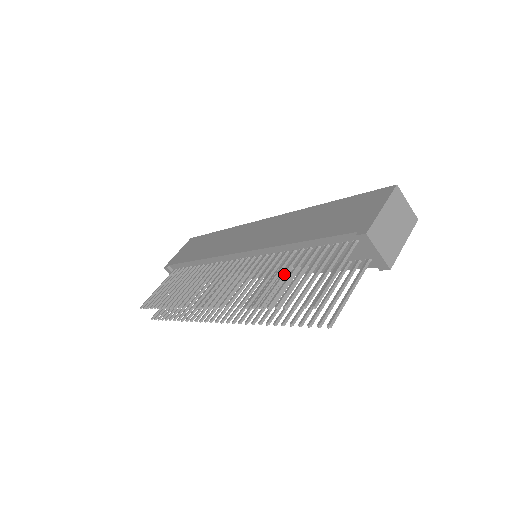
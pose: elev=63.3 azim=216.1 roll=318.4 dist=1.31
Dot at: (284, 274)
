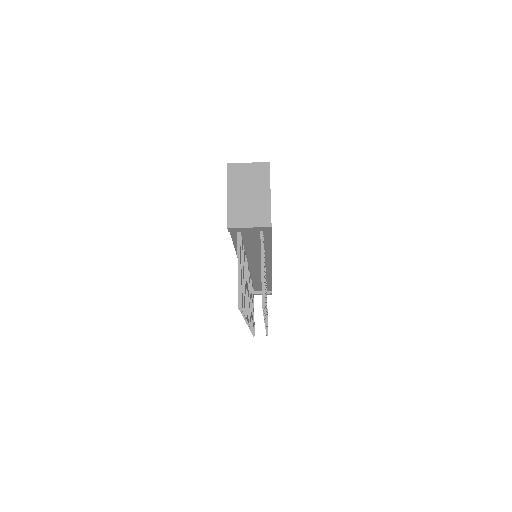
Dot at: occluded
